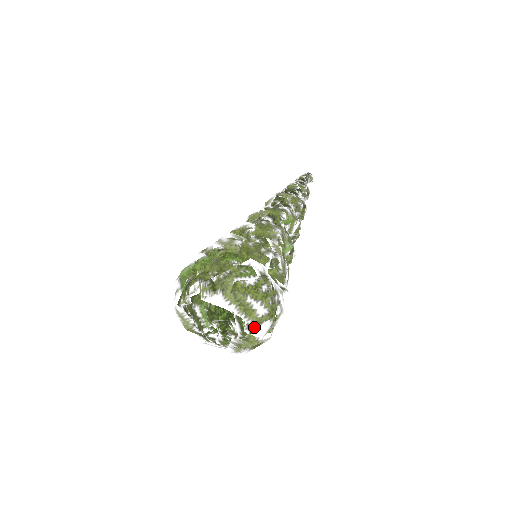
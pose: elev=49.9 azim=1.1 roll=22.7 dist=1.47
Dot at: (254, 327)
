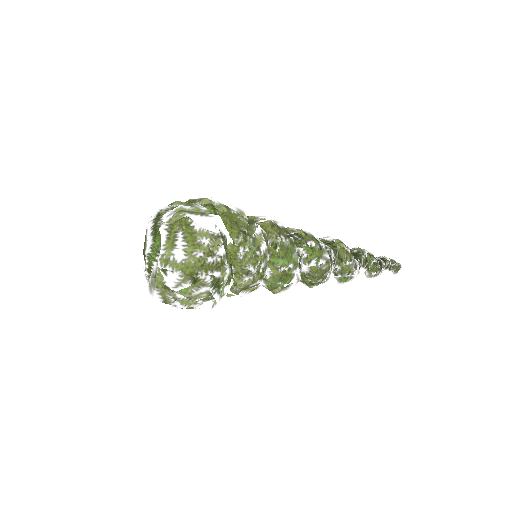
Dot at: (163, 260)
